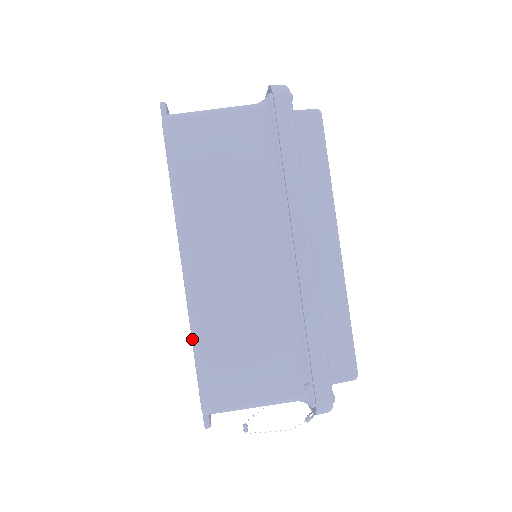
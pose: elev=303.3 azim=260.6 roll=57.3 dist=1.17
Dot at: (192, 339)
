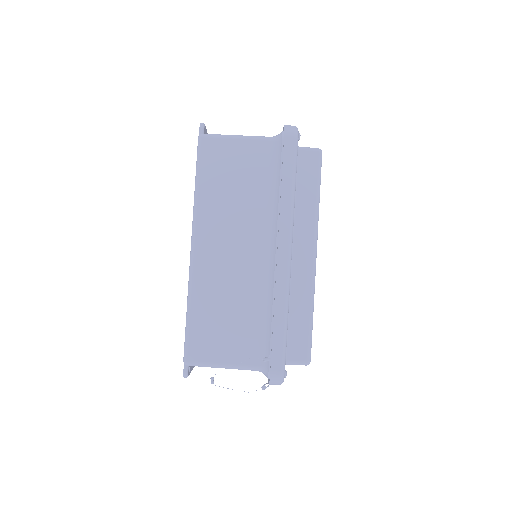
Dot at: (187, 305)
